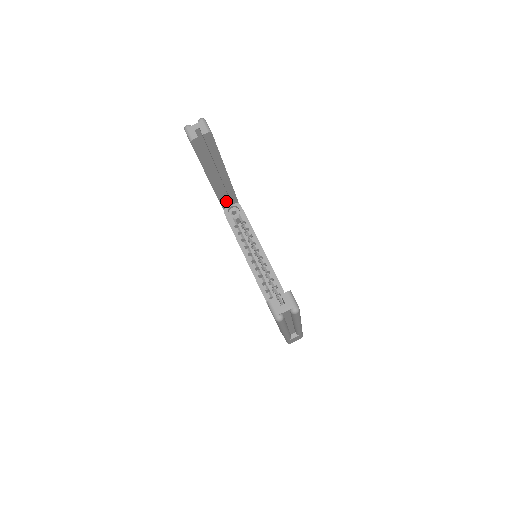
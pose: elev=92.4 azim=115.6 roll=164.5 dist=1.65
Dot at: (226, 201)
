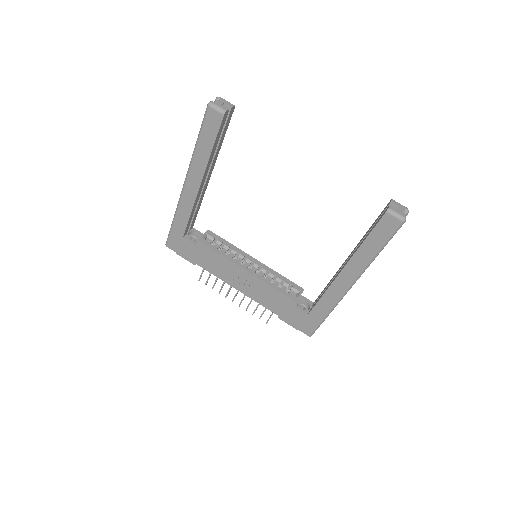
Dot at: occluded
